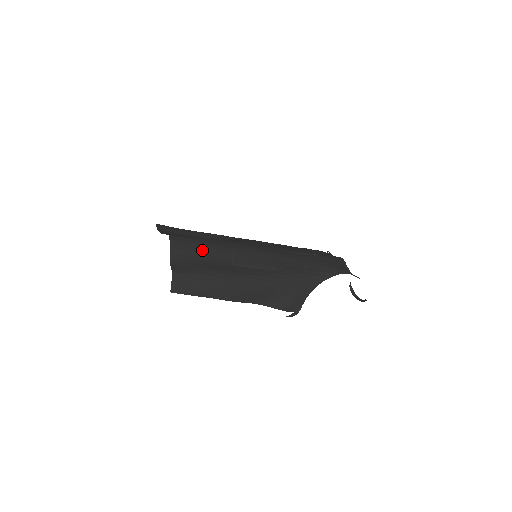
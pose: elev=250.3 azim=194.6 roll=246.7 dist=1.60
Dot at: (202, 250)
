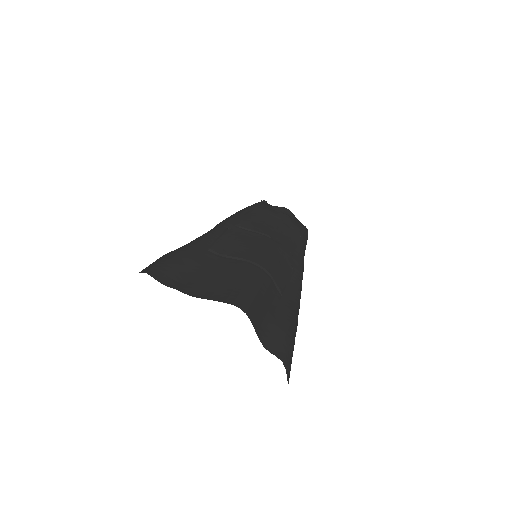
Dot at: (264, 300)
